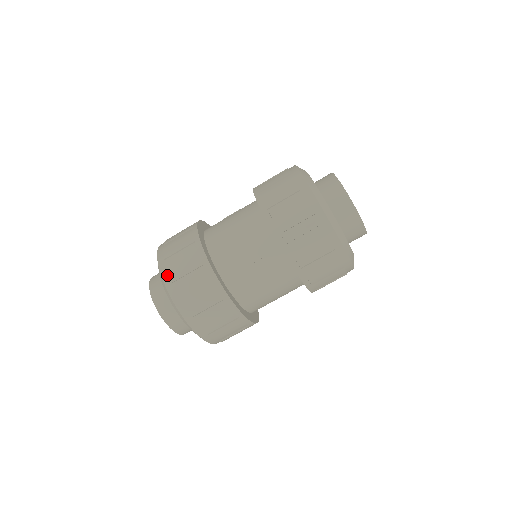
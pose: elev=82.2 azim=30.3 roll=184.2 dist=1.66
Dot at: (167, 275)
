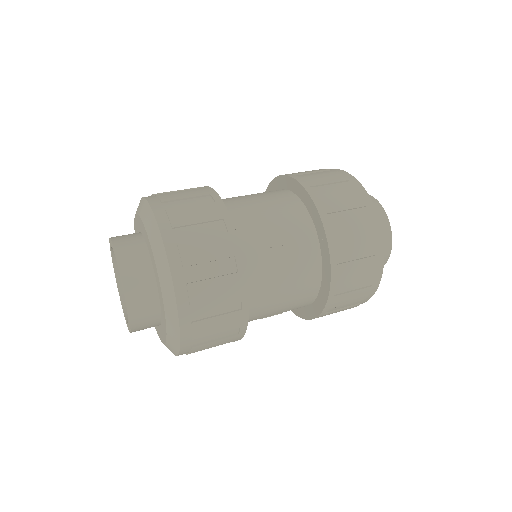
Dot at: (165, 218)
